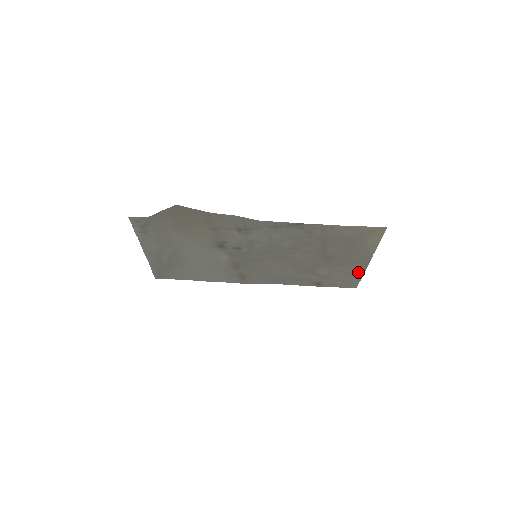
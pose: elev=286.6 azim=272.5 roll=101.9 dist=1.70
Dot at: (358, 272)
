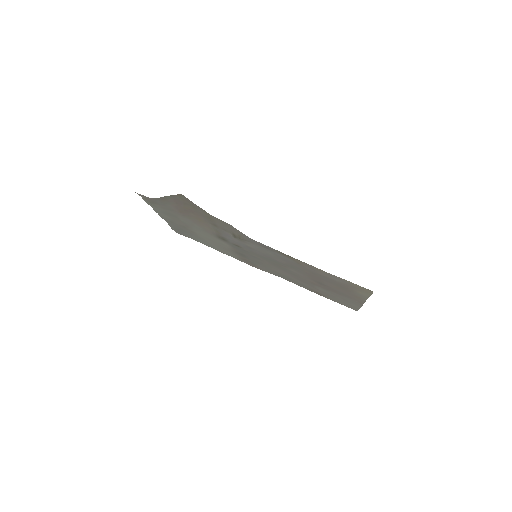
Dot at: (355, 303)
